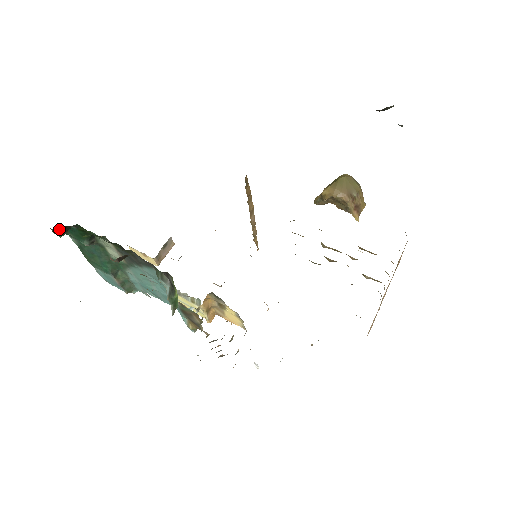
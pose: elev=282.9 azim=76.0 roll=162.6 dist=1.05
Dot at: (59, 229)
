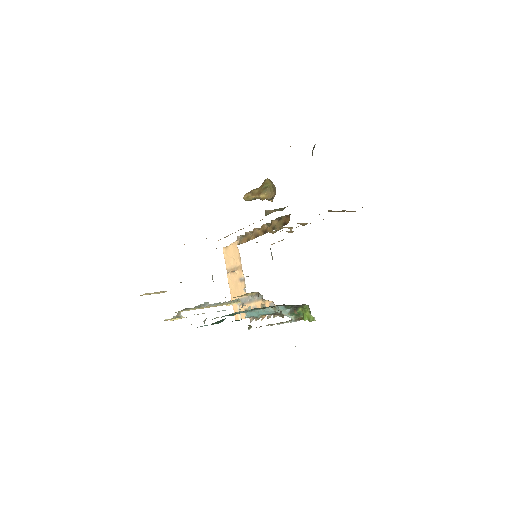
Dot at: occluded
